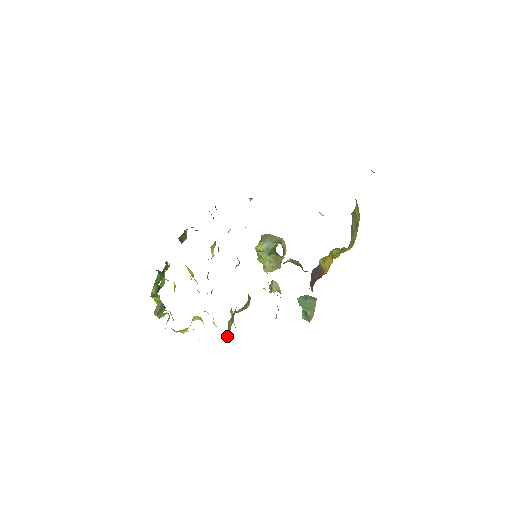
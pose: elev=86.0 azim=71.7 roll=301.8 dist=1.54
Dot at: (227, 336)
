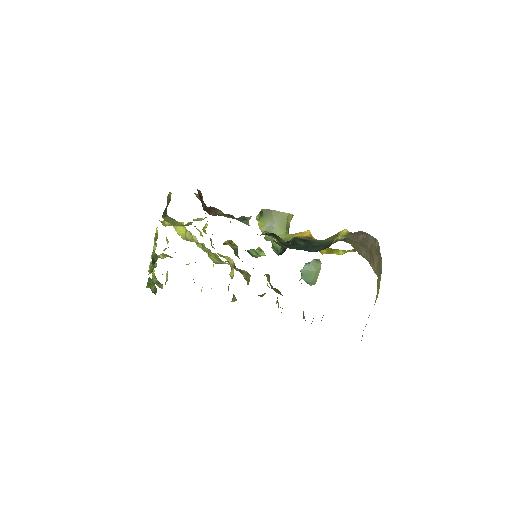
Dot at: occluded
